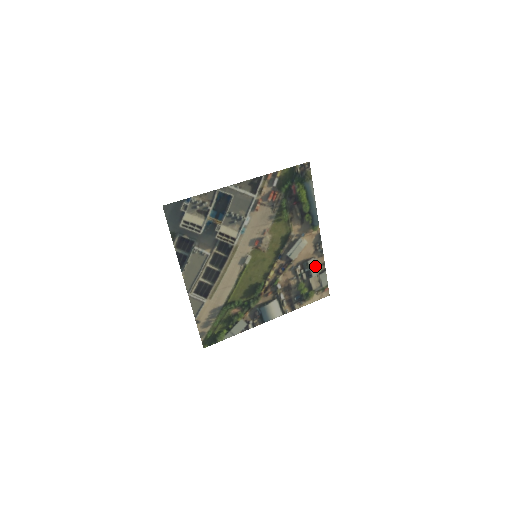
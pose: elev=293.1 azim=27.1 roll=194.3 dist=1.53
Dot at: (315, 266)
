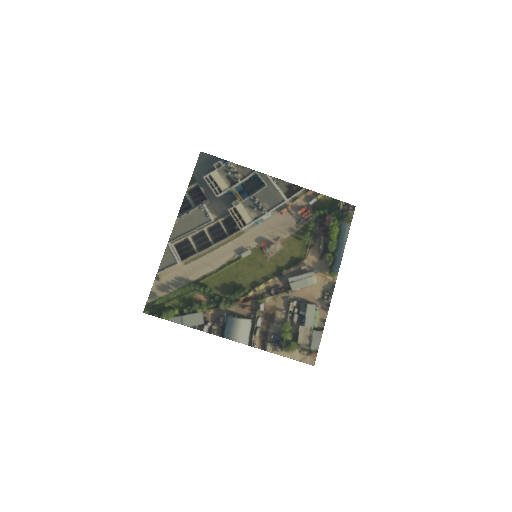
Dot at: (313, 316)
